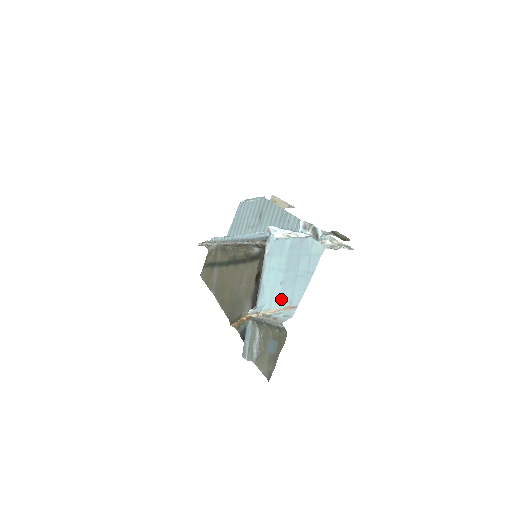
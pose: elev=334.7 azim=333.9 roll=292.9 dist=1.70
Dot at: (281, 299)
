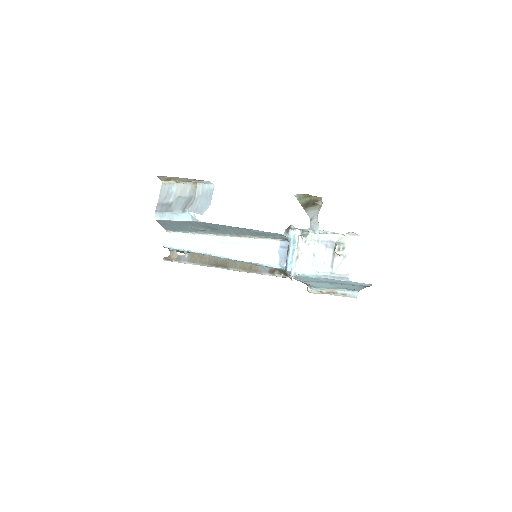
Dot at: (339, 288)
